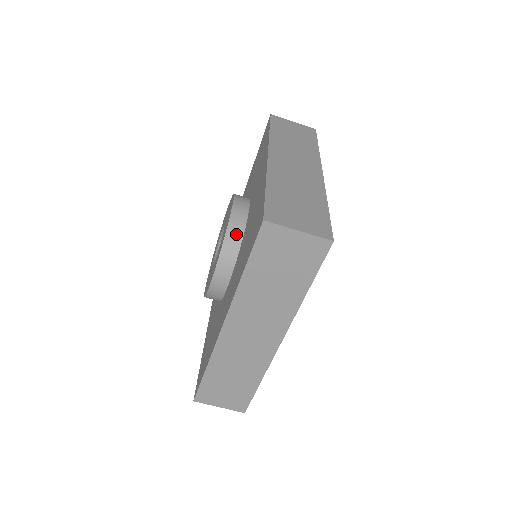
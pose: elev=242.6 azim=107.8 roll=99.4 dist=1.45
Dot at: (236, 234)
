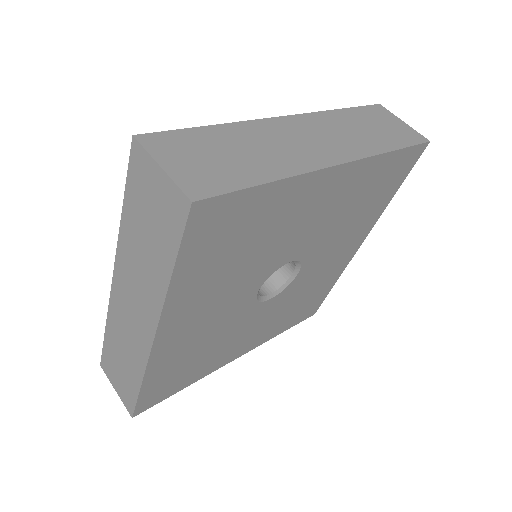
Dot at: occluded
